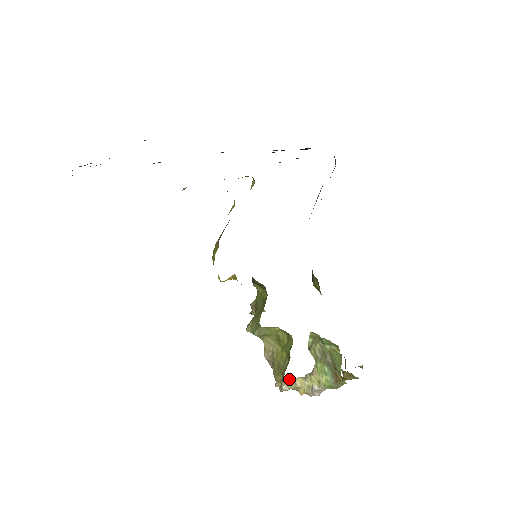
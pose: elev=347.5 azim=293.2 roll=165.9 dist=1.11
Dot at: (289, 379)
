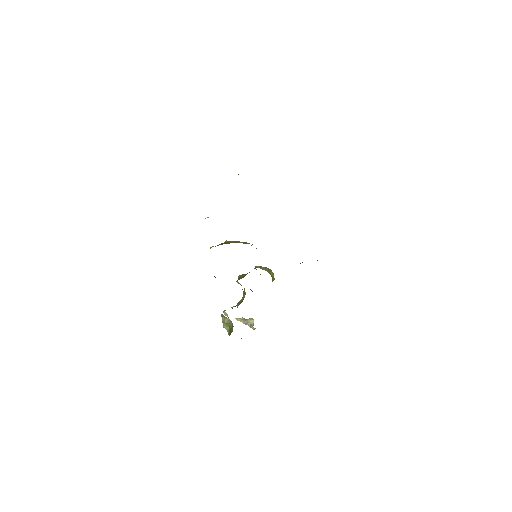
Dot at: (226, 313)
